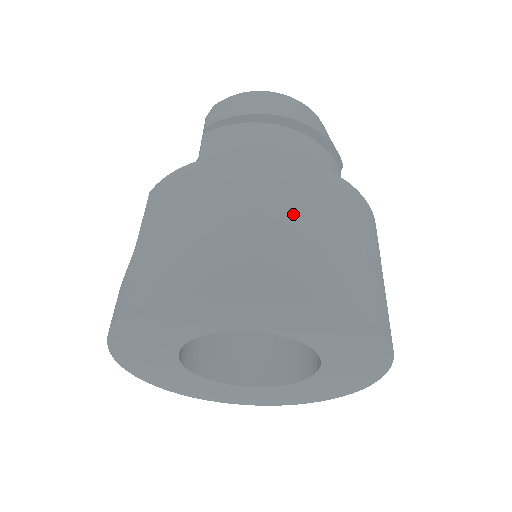
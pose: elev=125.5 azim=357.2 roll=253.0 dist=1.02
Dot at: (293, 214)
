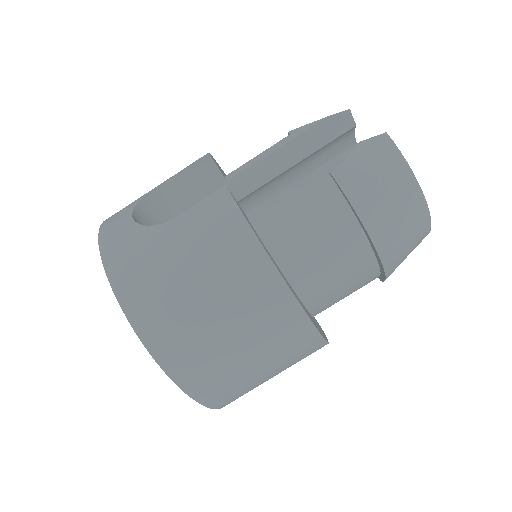
Dot at: (250, 352)
